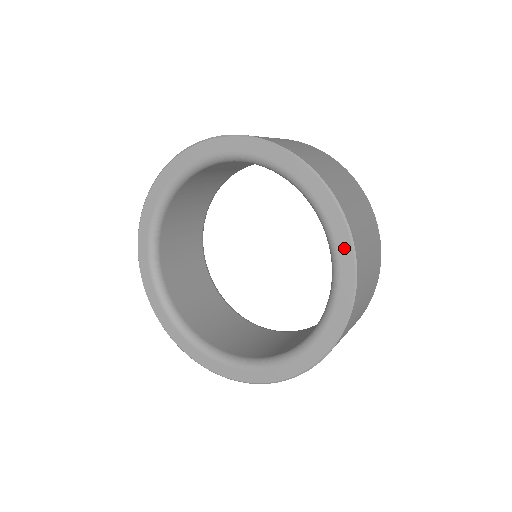
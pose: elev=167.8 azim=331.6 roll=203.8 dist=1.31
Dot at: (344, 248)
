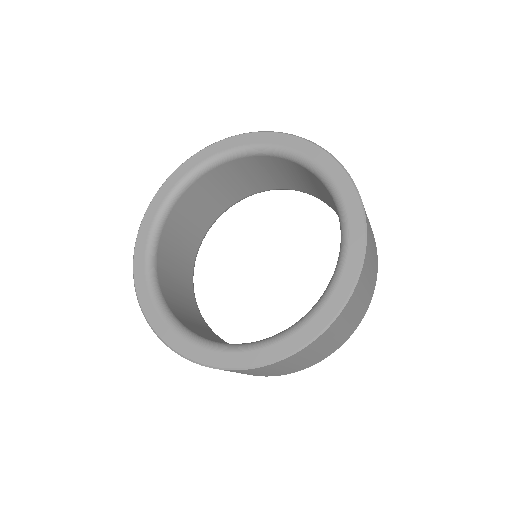
Dot at: (357, 229)
